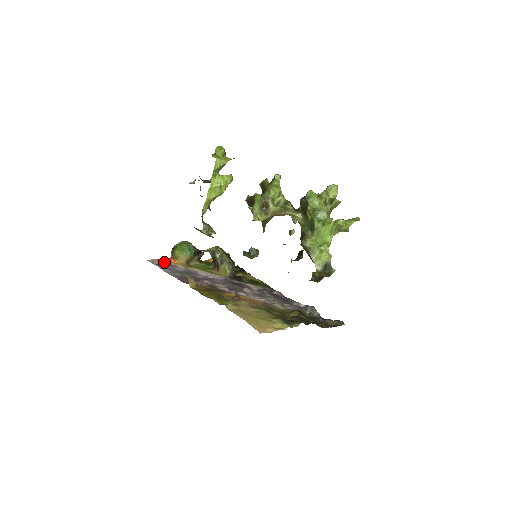
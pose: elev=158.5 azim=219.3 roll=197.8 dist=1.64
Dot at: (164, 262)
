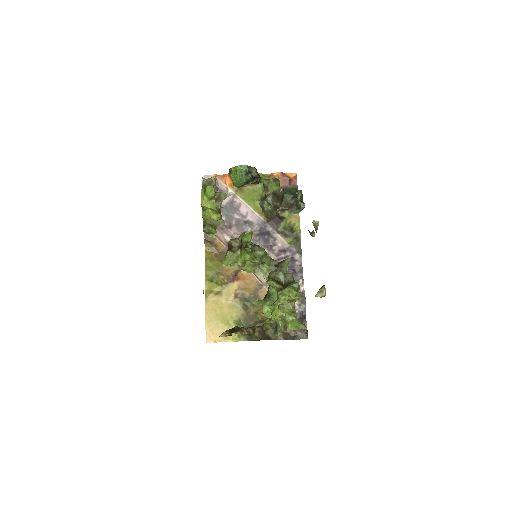
Dot at: (219, 182)
